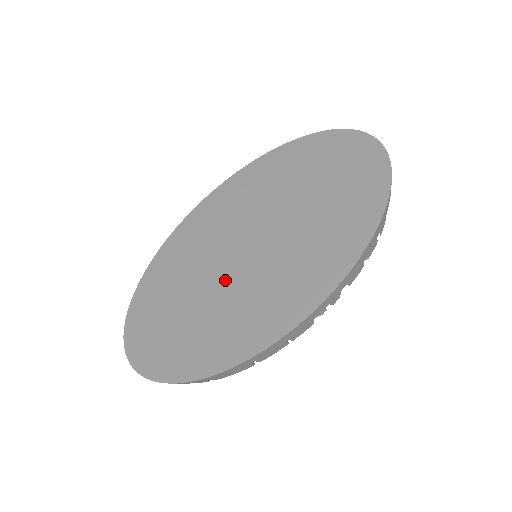
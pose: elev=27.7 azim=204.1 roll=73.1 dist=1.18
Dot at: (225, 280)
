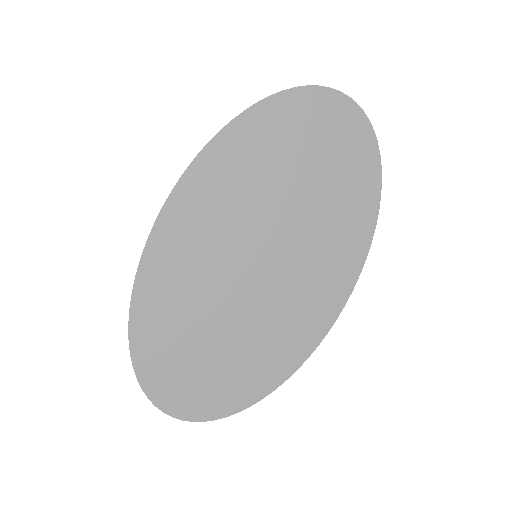
Dot at: (246, 299)
